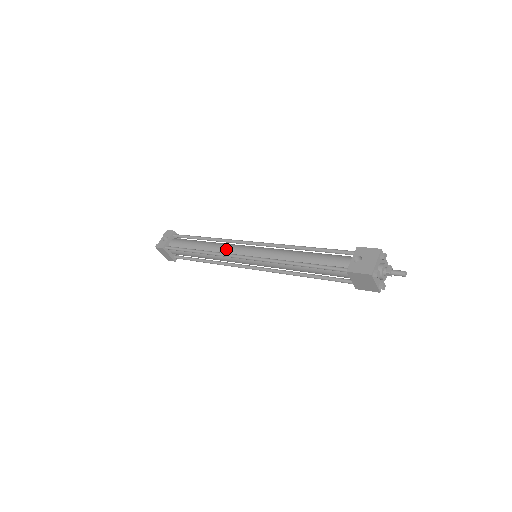
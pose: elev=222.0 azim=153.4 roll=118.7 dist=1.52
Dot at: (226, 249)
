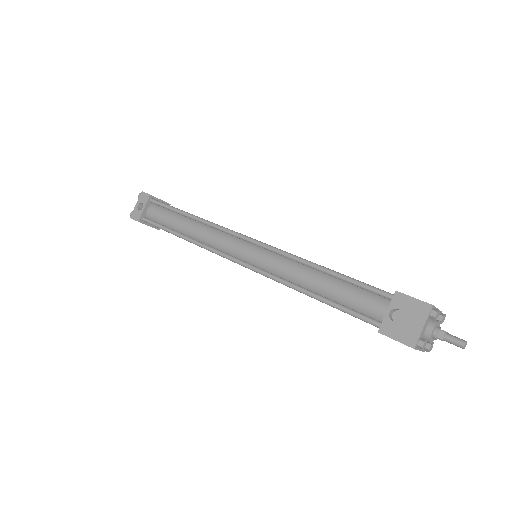
Dot at: (216, 242)
